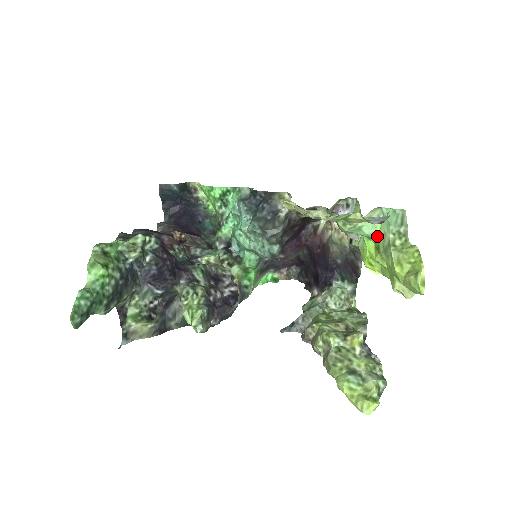
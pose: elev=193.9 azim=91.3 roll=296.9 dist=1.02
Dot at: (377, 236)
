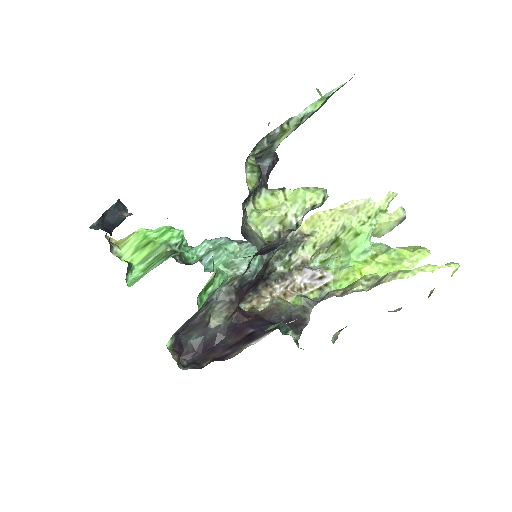
Dot at: (374, 250)
